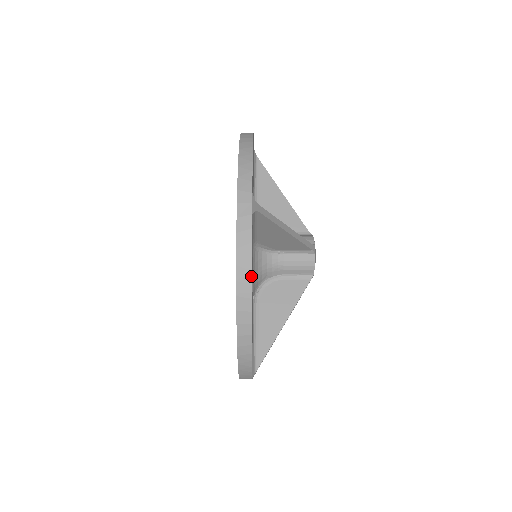
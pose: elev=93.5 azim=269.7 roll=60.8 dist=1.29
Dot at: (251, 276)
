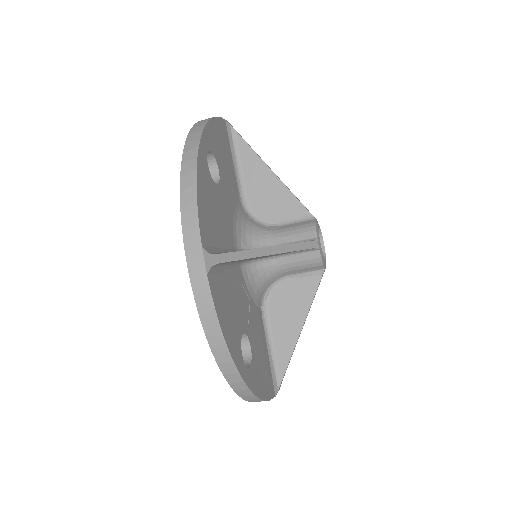
Dot at: (225, 343)
